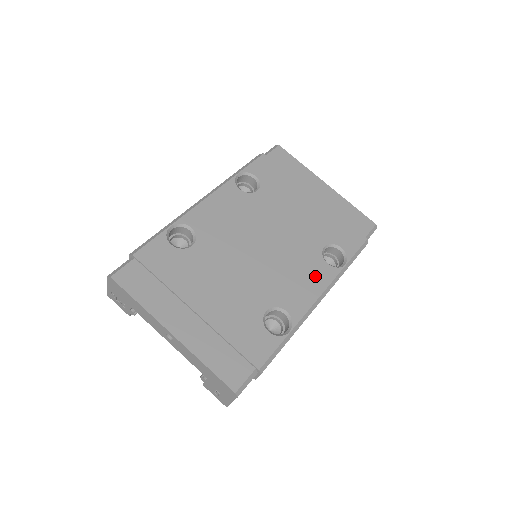
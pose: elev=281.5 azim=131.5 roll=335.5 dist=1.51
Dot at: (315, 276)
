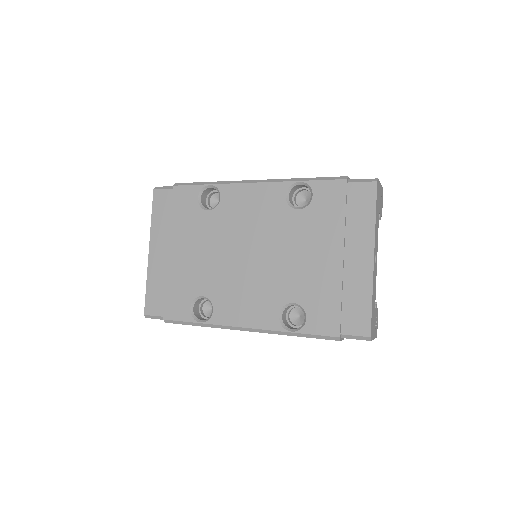
Dot at: (258, 313)
